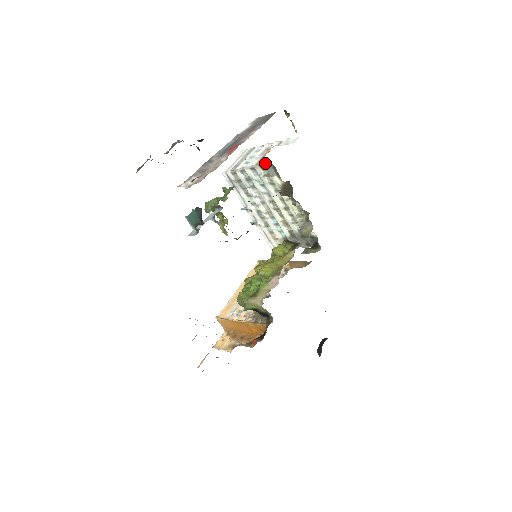
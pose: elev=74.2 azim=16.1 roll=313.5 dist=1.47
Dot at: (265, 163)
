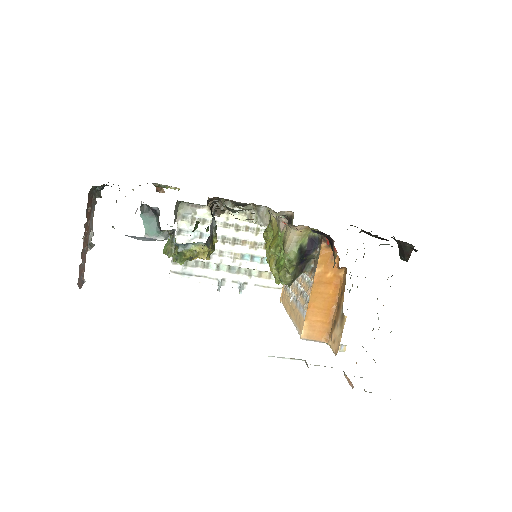
Dot at: (179, 211)
